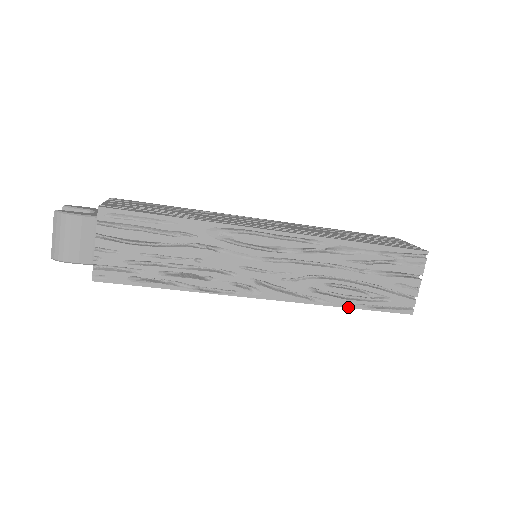
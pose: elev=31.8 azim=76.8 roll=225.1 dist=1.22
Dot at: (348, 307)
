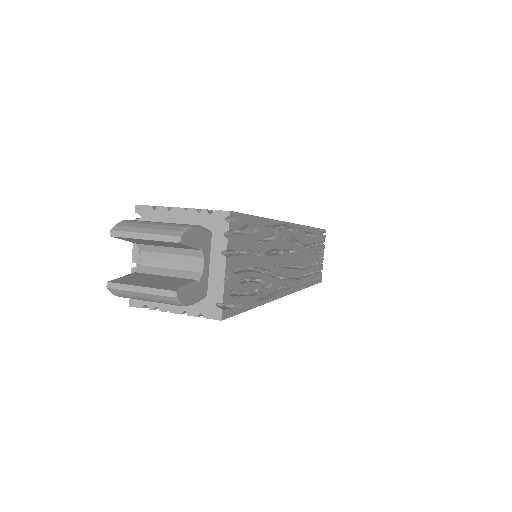
Dot at: occluded
